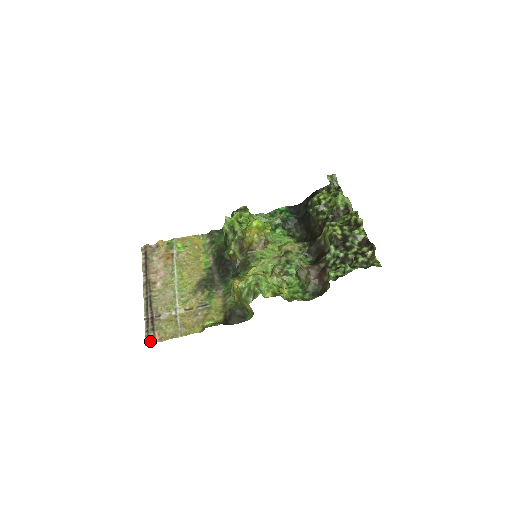
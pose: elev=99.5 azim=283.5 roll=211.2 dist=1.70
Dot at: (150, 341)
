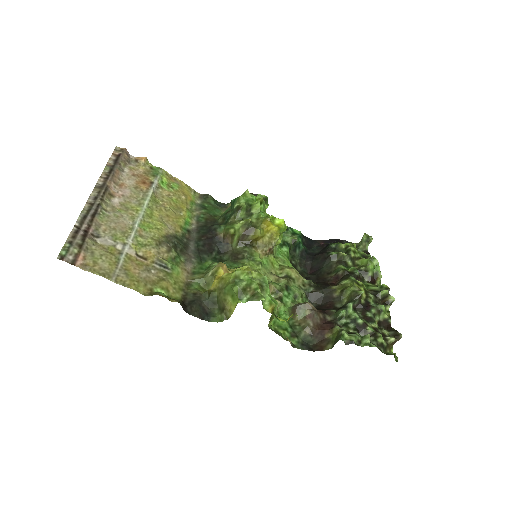
Dot at: (67, 258)
